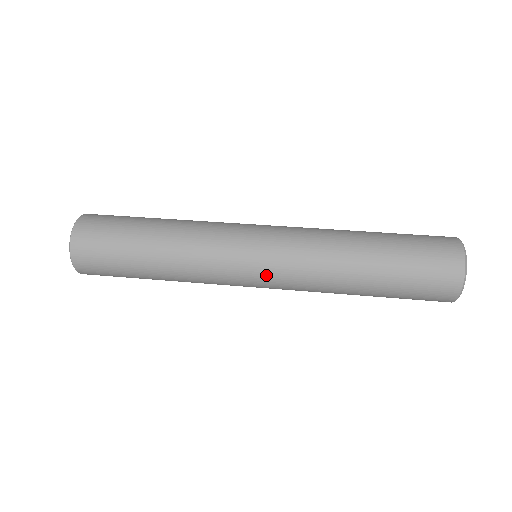
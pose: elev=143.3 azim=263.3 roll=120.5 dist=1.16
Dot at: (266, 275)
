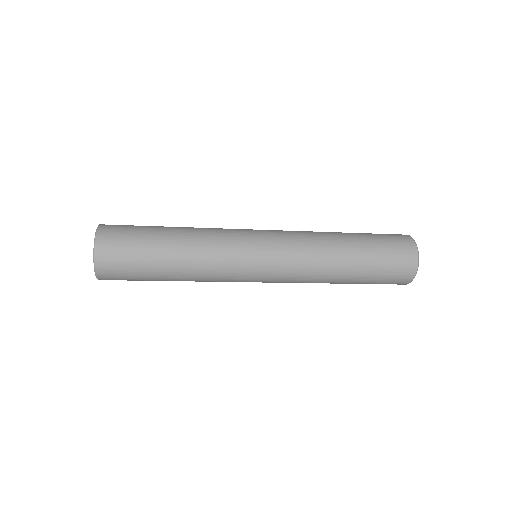
Dot at: (272, 248)
